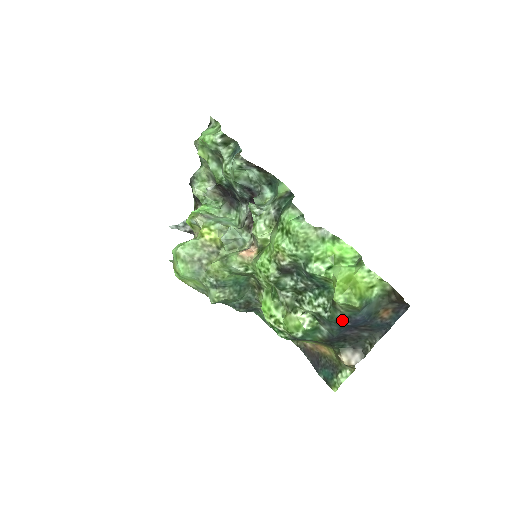
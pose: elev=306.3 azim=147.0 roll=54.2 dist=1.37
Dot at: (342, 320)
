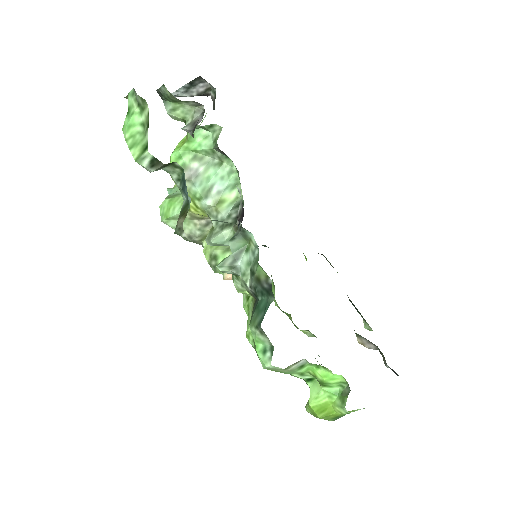
Dot at: occluded
